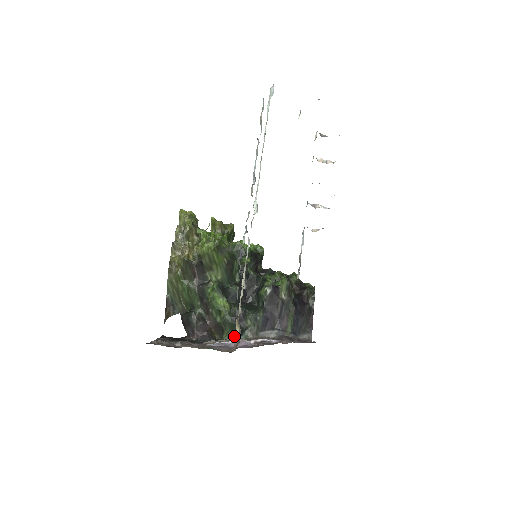
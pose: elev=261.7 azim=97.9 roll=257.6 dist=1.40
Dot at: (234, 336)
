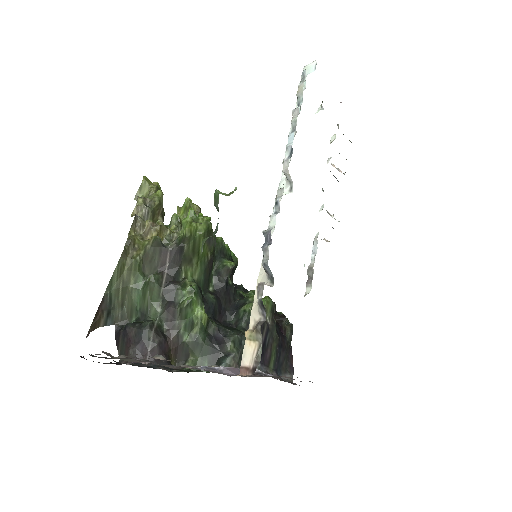
Dot at: (204, 365)
